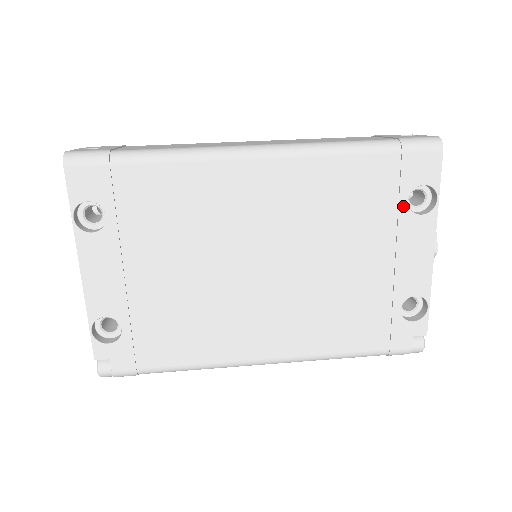
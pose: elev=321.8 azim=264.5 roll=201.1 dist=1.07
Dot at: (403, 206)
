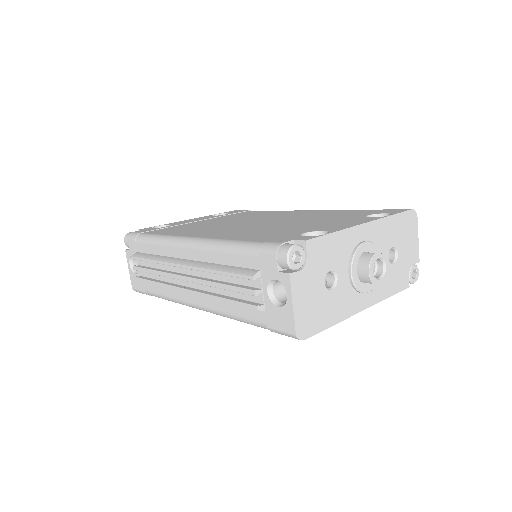
Dot at: (363, 216)
